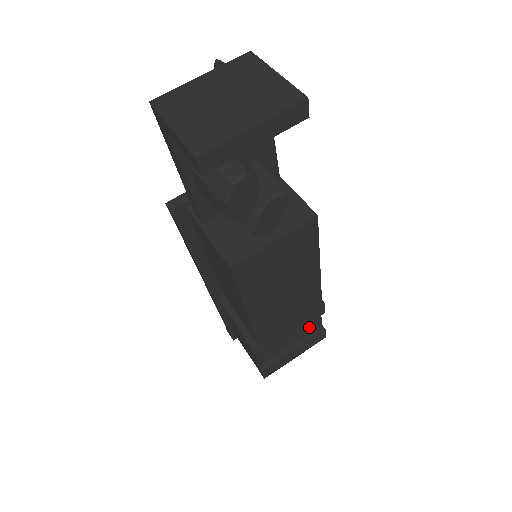
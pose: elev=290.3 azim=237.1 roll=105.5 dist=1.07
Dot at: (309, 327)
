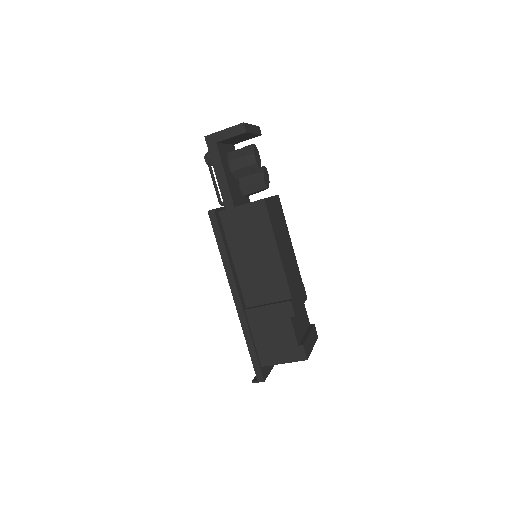
Dot at: (305, 320)
